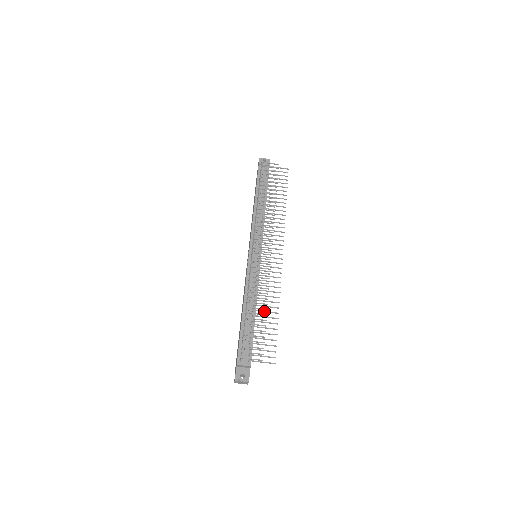
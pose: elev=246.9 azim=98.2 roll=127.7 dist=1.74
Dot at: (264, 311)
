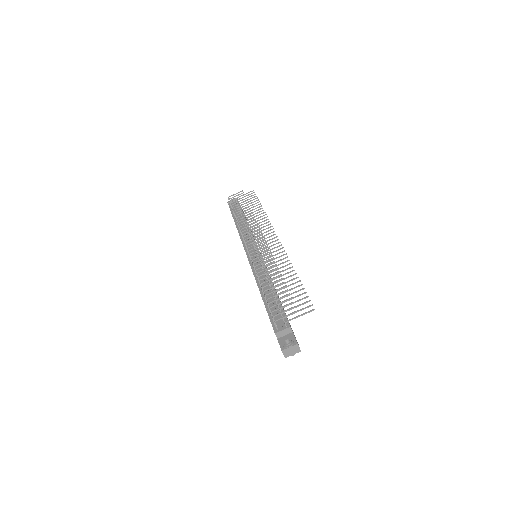
Dot at: (280, 280)
